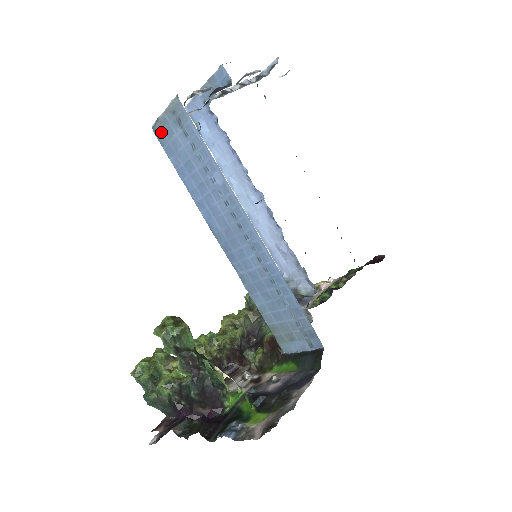
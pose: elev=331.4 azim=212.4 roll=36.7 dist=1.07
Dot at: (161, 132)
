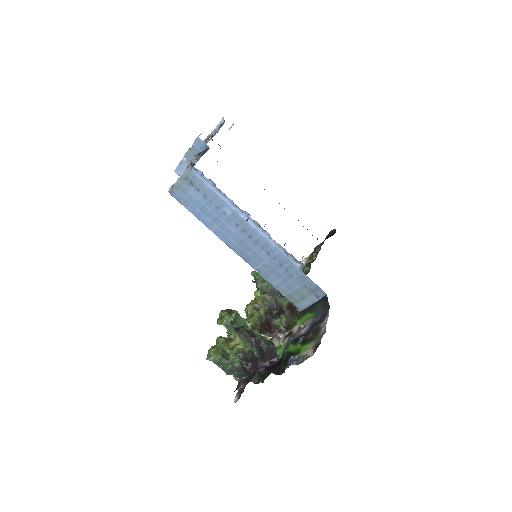
Dot at: (177, 193)
